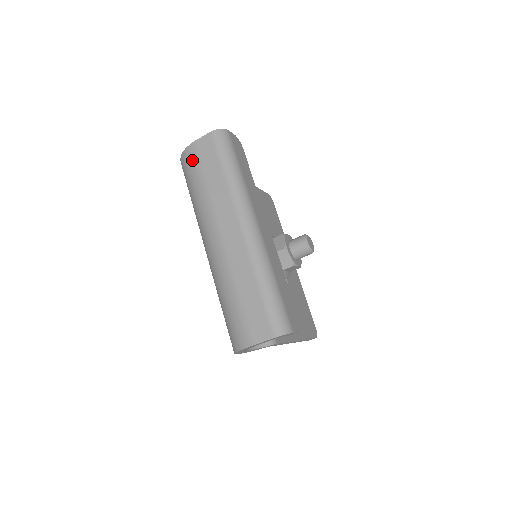
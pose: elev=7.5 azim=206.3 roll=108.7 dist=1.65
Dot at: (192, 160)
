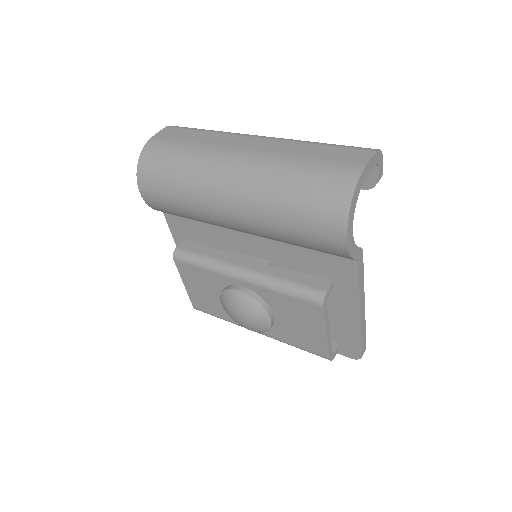
Dot at: (159, 144)
